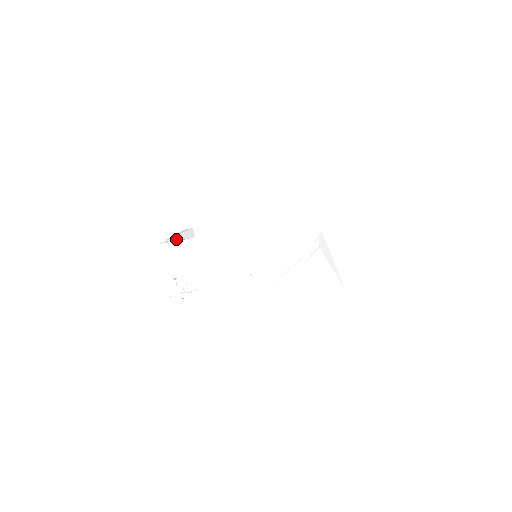
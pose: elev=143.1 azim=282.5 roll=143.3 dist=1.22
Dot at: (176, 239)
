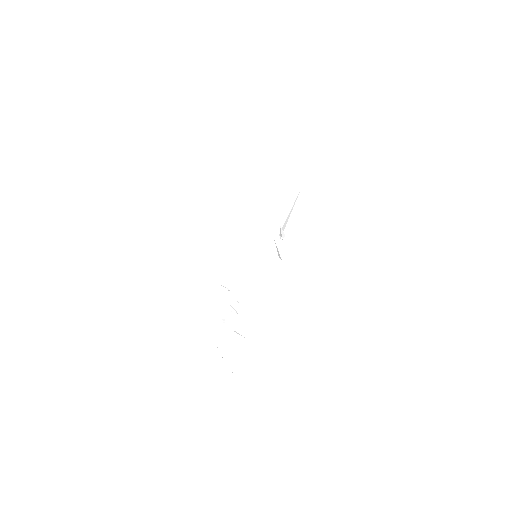
Dot at: (198, 270)
